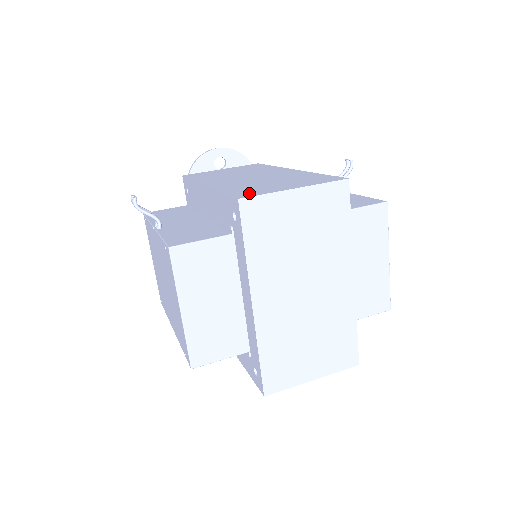
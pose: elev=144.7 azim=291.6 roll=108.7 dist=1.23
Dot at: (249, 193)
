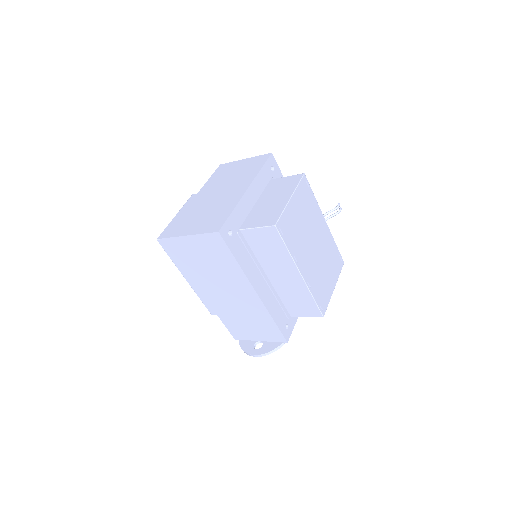
Dot at: occluded
